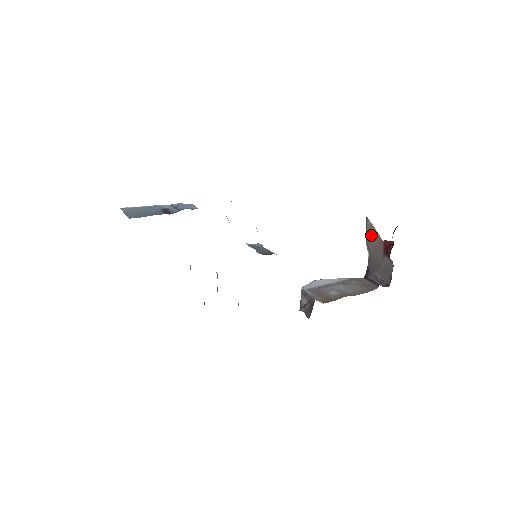
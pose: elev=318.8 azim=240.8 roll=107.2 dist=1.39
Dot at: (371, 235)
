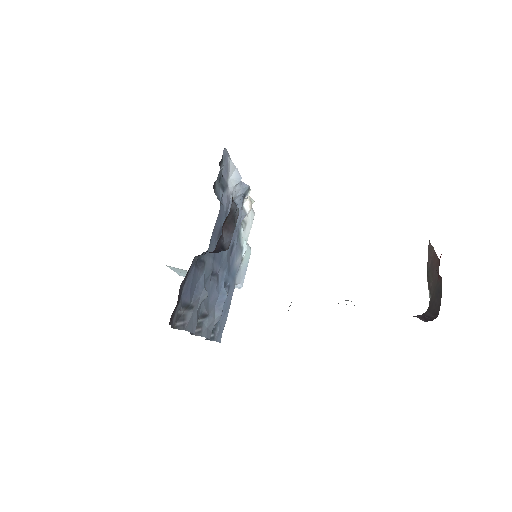
Dot at: (431, 263)
